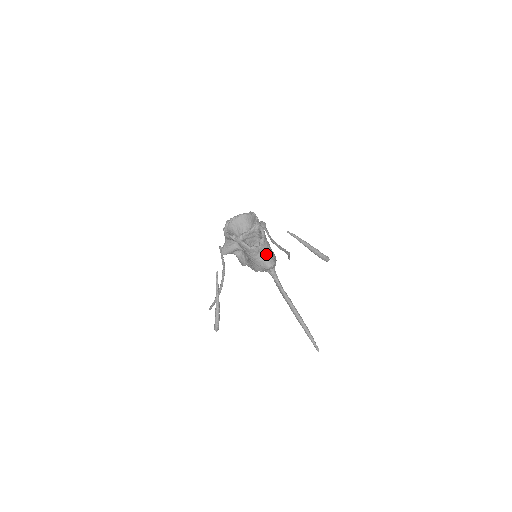
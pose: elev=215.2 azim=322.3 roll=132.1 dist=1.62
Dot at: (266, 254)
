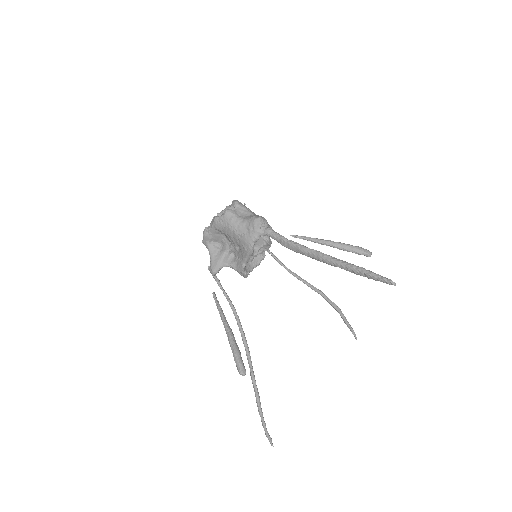
Dot at: (248, 215)
